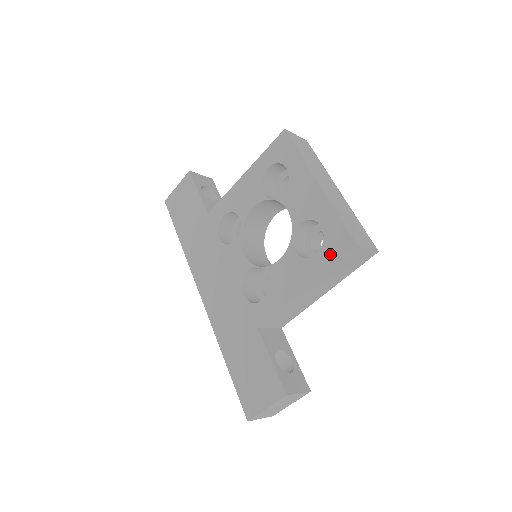
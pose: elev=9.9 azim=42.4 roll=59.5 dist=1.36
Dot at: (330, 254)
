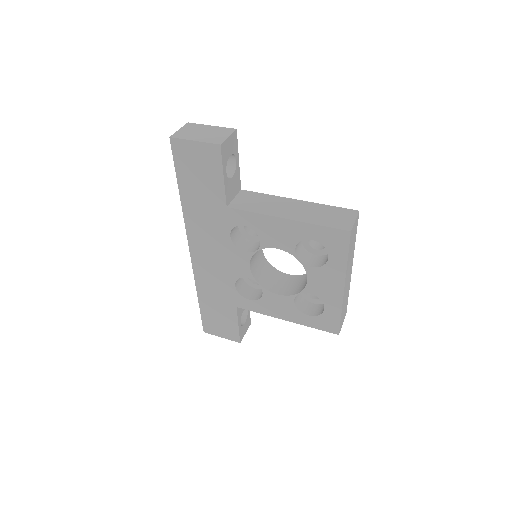
Dot at: (318, 324)
